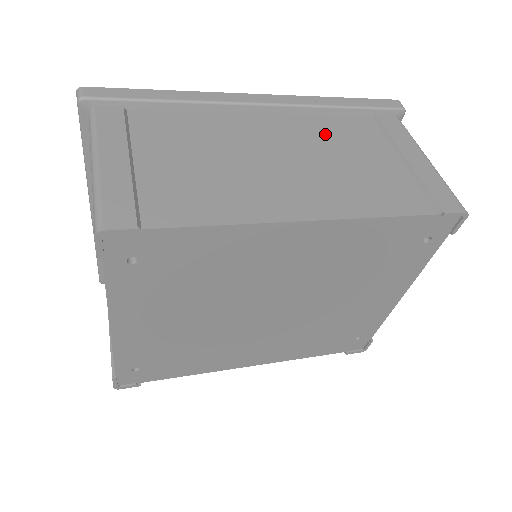
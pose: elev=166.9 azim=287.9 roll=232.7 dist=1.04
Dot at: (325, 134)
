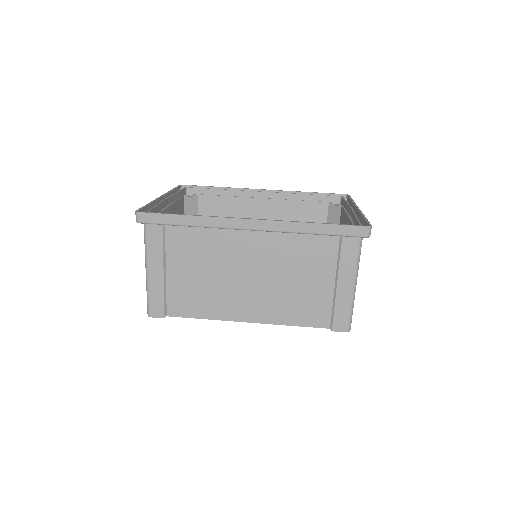
Dot at: (291, 254)
